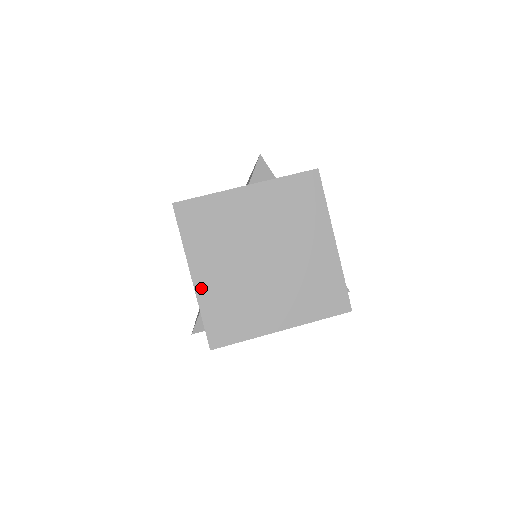
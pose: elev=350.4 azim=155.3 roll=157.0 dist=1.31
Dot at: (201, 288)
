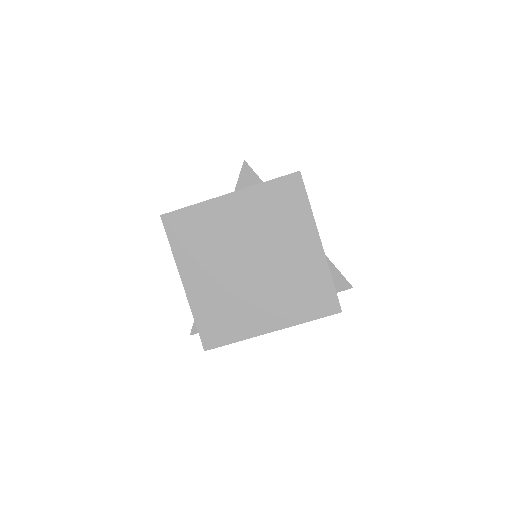
Dot at: (192, 294)
